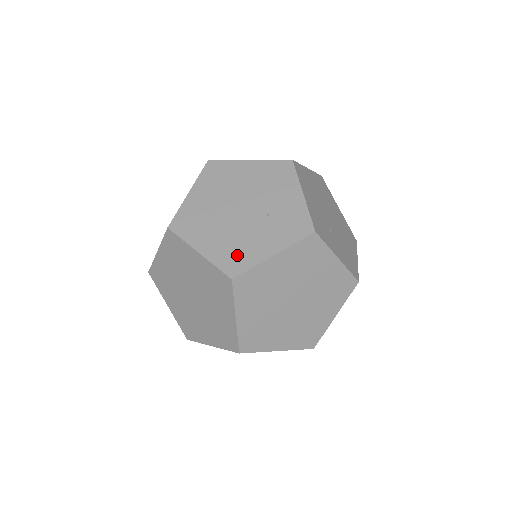
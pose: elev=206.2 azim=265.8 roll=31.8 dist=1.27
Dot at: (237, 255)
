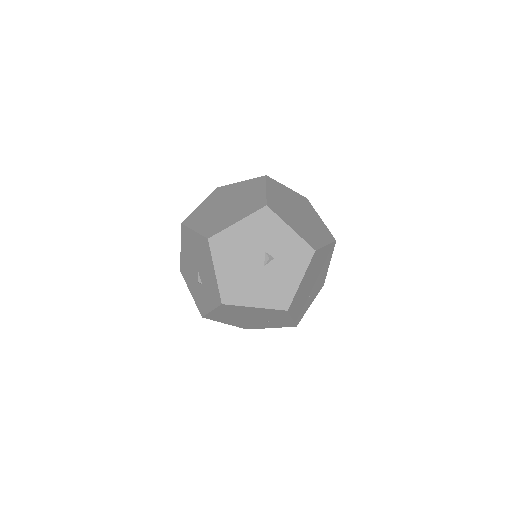
Dot at: (249, 326)
